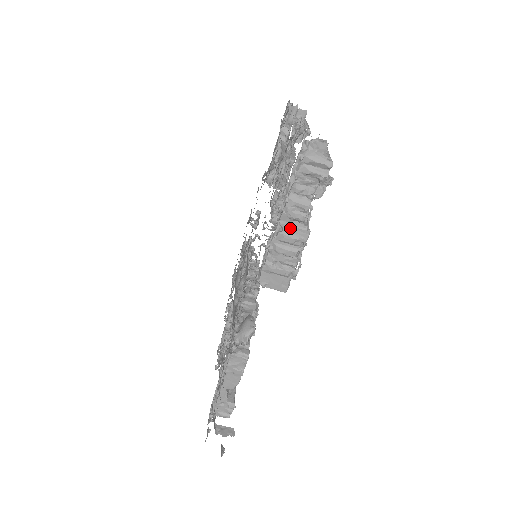
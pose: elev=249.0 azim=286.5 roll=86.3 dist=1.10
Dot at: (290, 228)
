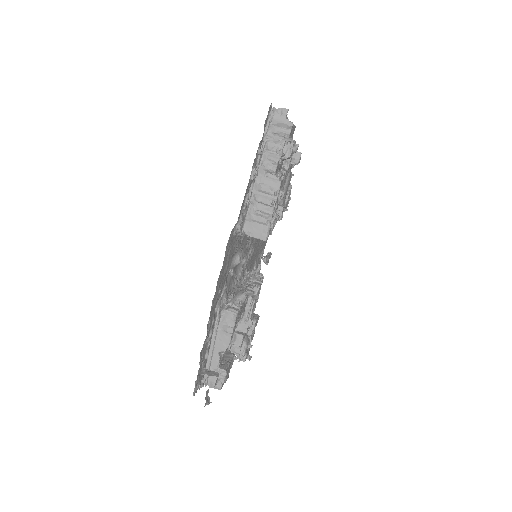
Dot at: (266, 179)
